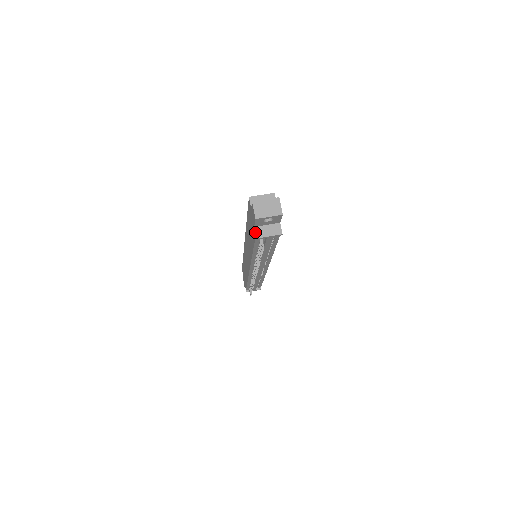
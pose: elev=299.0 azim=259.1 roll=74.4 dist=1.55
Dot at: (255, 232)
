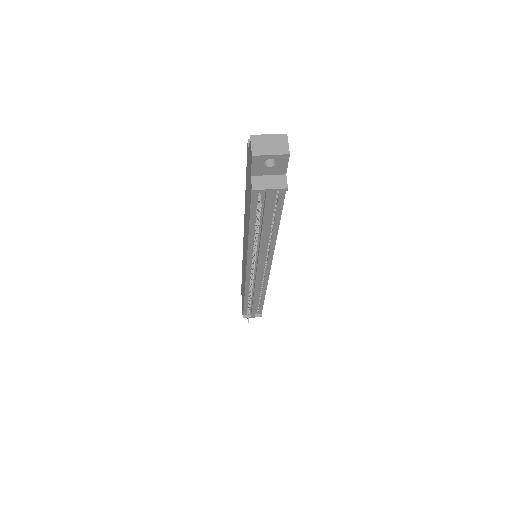
Dot at: (251, 182)
